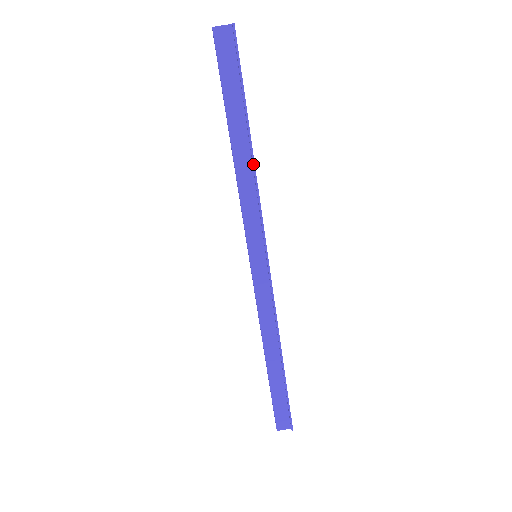
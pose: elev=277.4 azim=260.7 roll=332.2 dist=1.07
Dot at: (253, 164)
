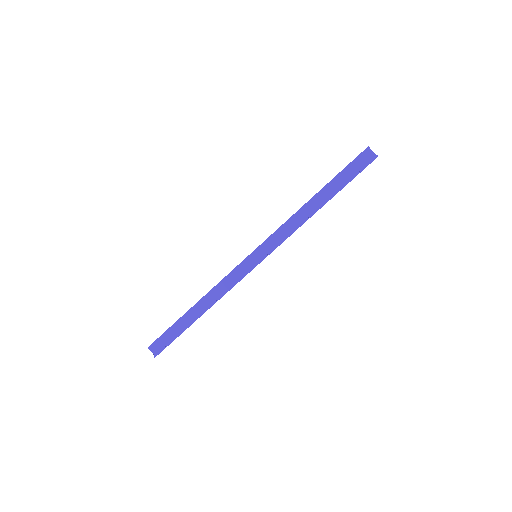
Dot at: (311, 216)
